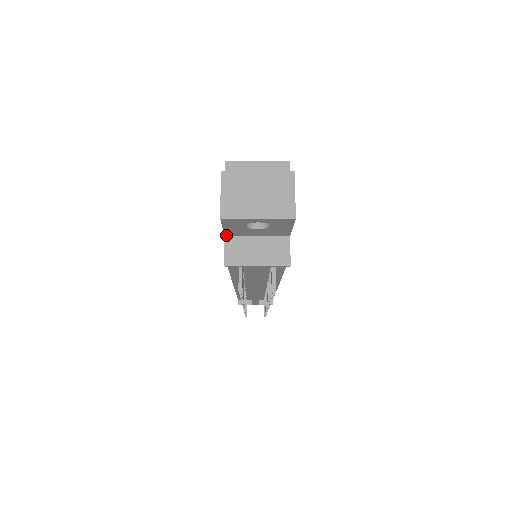
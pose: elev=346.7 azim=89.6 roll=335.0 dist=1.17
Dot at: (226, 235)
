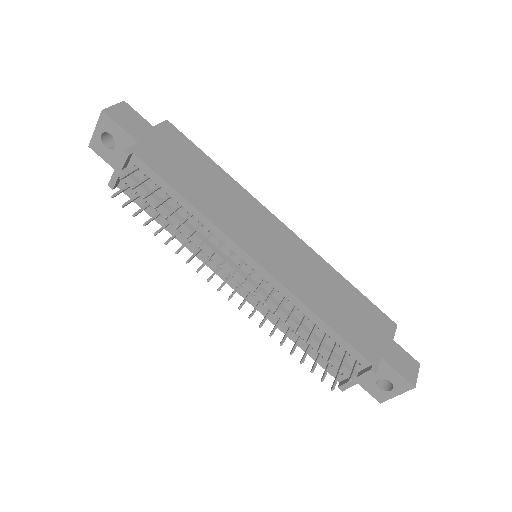
Dot at: occluded
